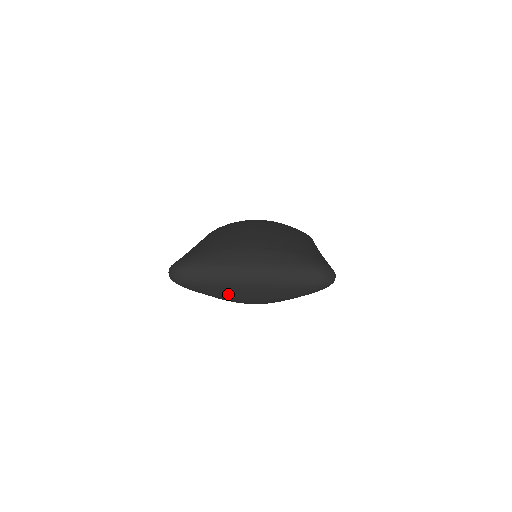
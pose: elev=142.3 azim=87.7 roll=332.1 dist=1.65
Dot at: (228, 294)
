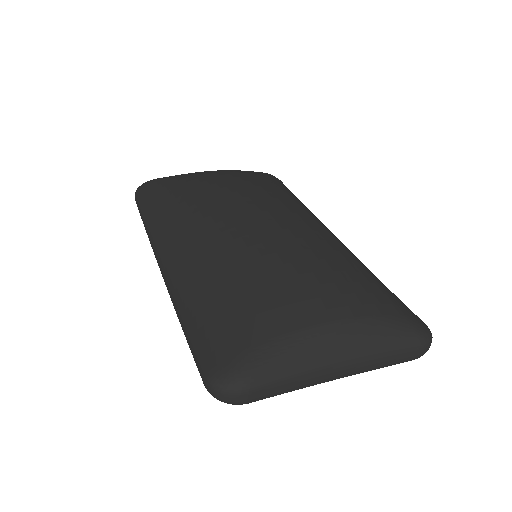
Dot at: occluded
